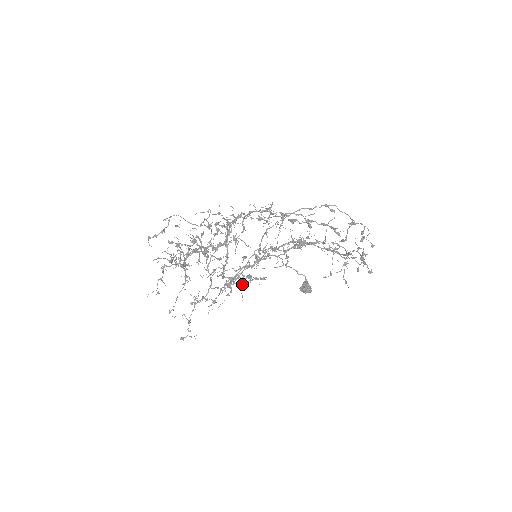
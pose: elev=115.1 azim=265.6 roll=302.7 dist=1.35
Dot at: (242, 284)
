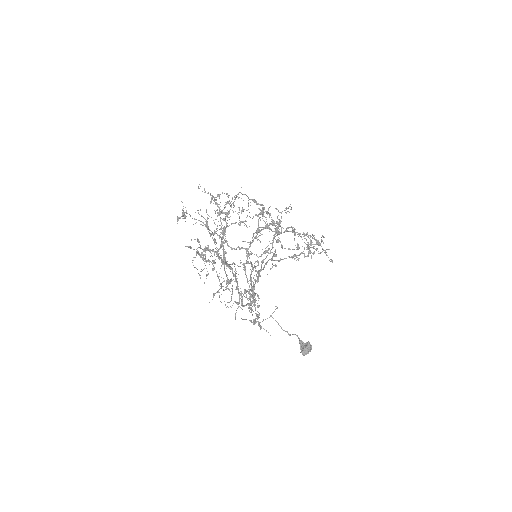
Dot at: occluded
